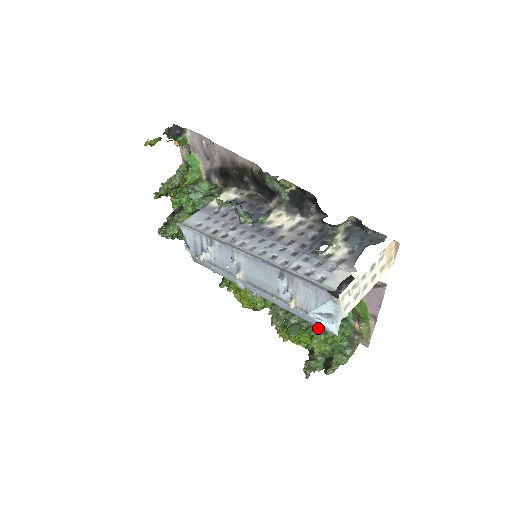
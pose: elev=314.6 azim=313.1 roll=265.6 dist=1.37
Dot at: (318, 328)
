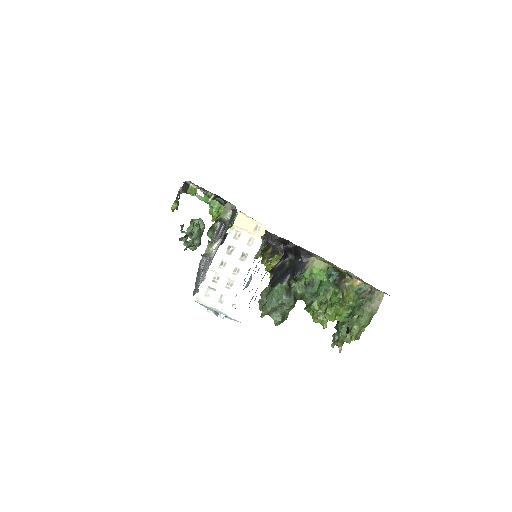
Dot at: occluded
